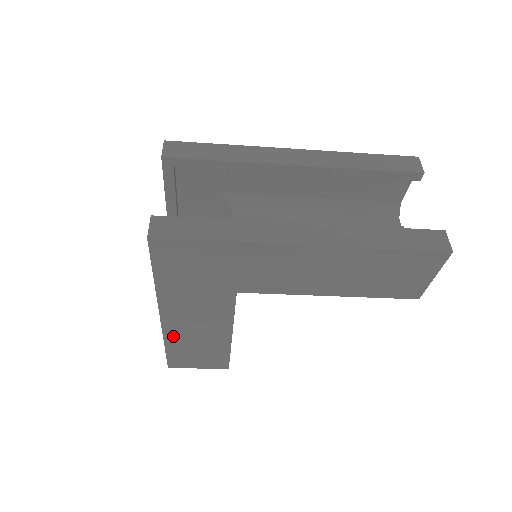
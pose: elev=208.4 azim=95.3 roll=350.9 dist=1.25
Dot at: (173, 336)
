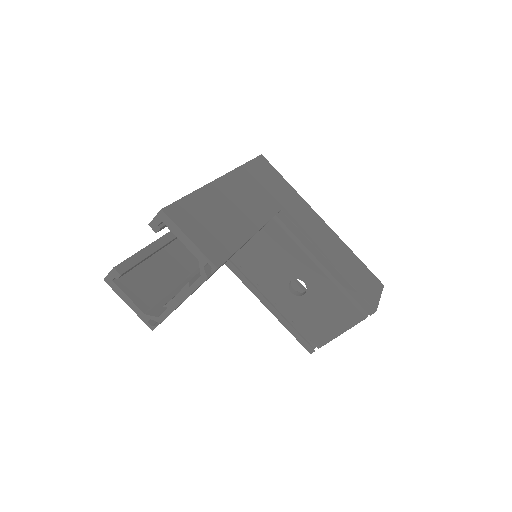
Dot at: (212, 193)
